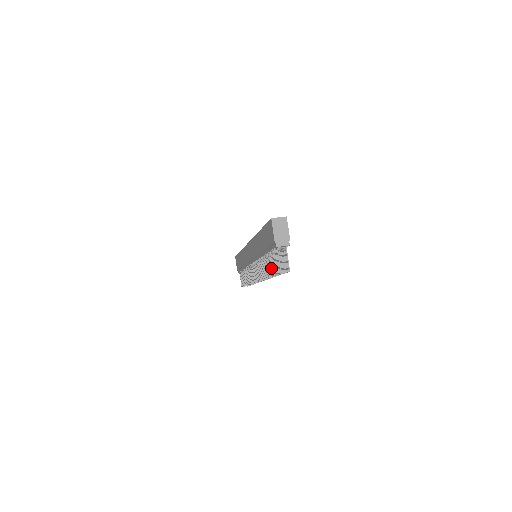
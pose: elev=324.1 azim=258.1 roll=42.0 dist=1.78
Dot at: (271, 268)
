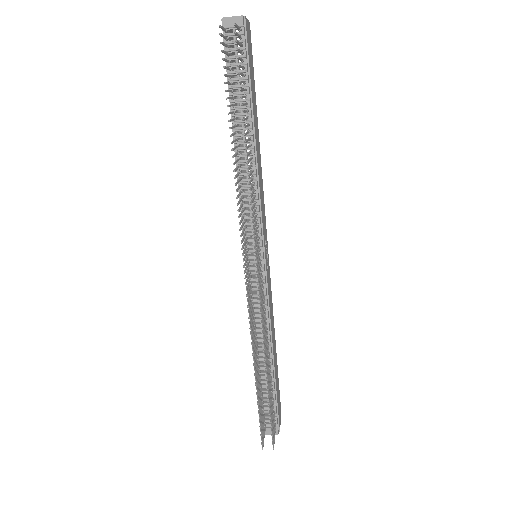
Dot at: occluded
